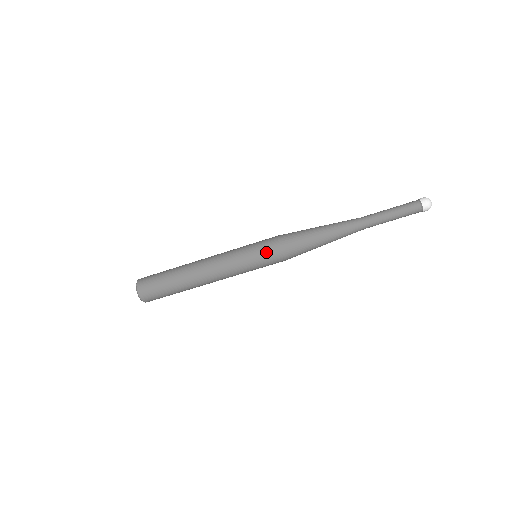
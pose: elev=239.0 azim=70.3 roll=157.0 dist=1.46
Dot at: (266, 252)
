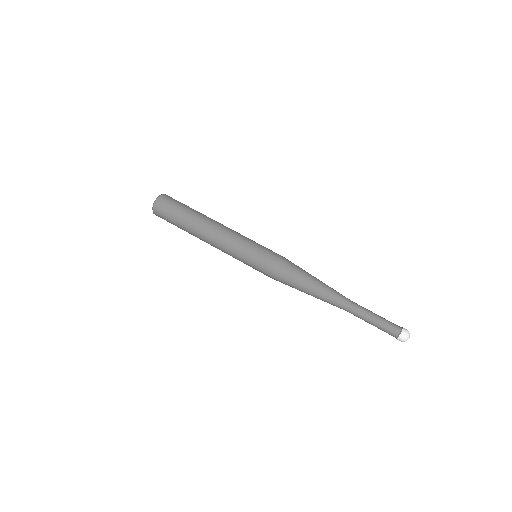
Dot at: (272, 251)
